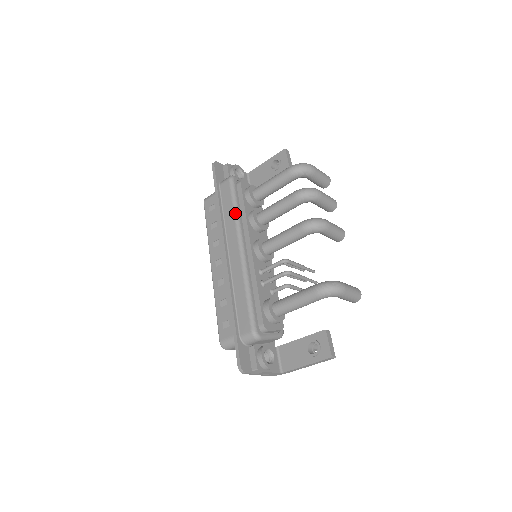
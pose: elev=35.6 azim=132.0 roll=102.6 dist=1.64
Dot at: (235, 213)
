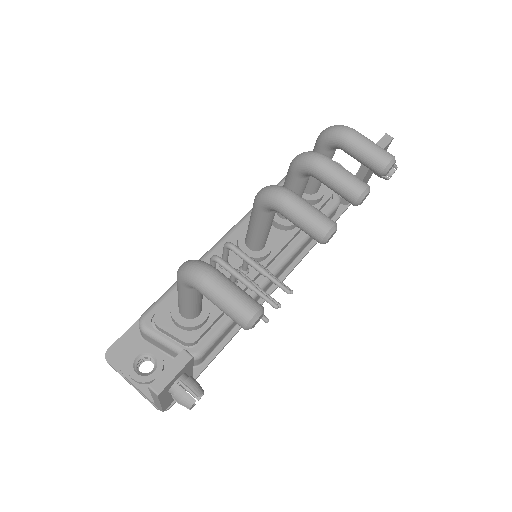
Dot at: occluded
